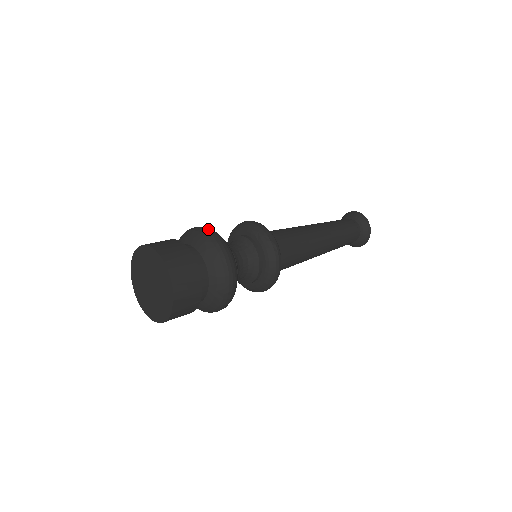
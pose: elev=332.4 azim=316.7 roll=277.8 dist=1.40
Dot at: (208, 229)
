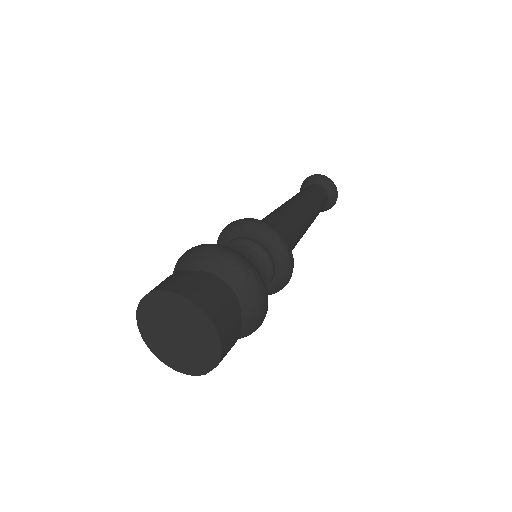
Dot at: (243, 259)
